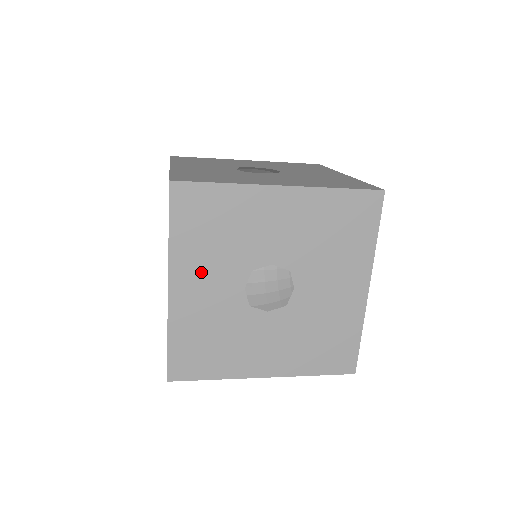
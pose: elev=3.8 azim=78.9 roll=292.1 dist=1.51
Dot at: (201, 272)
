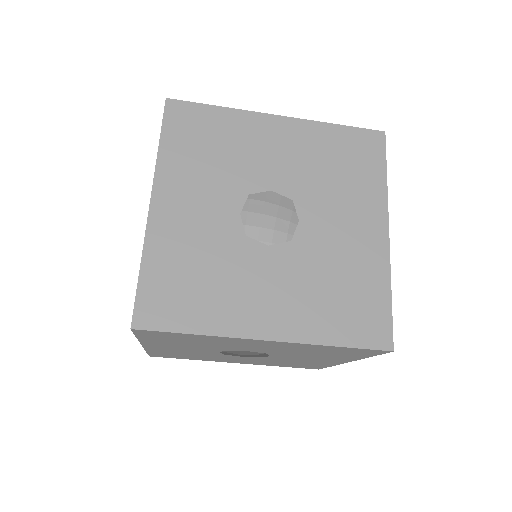
Dot at: (190, 189)
